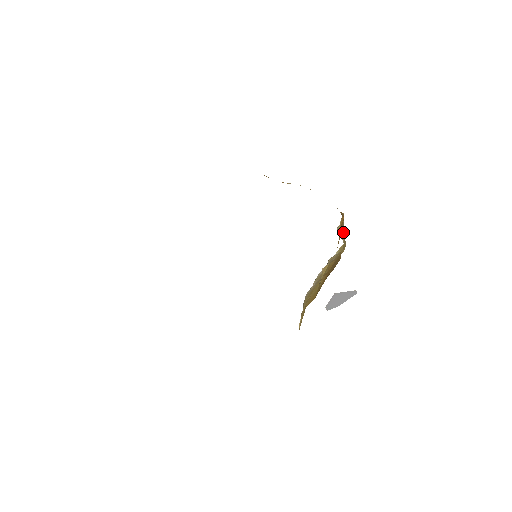
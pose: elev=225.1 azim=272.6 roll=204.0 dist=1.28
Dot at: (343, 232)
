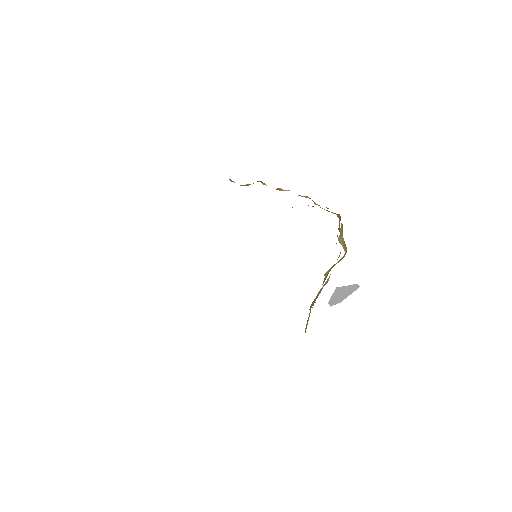
Dot at: occluded
